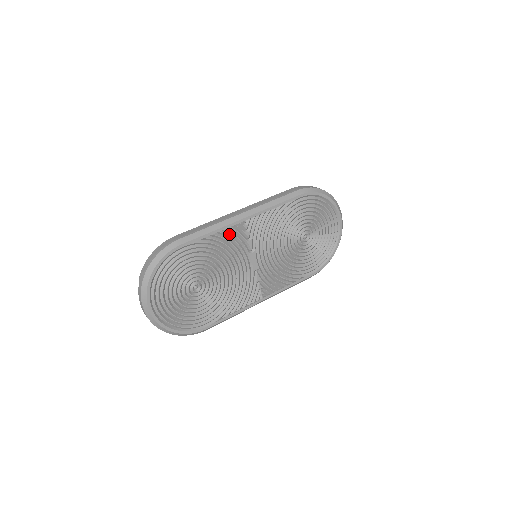
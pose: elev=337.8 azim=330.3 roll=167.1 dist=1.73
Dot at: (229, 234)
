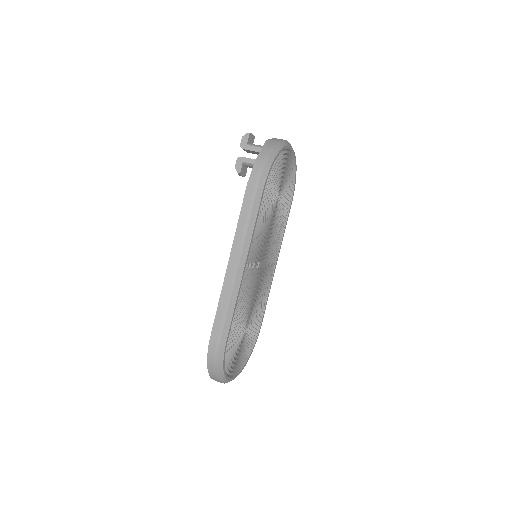
Dot at: (242, 286)
